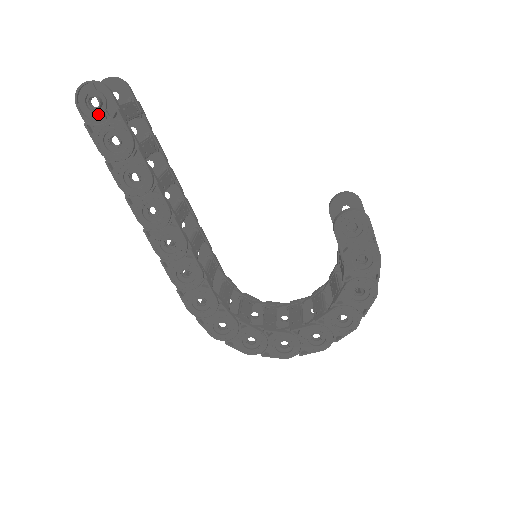
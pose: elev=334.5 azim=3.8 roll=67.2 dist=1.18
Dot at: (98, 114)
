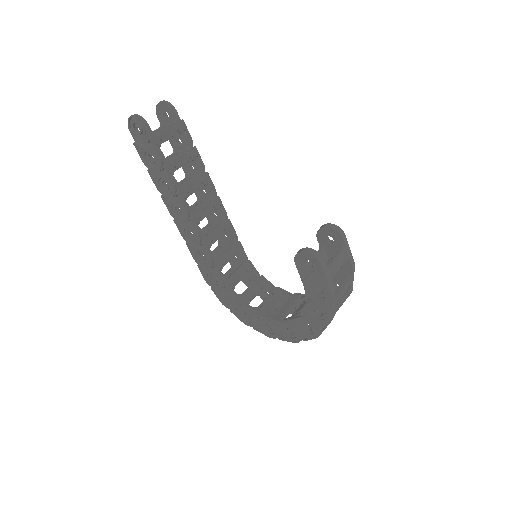
Dot at: (141, 138)
